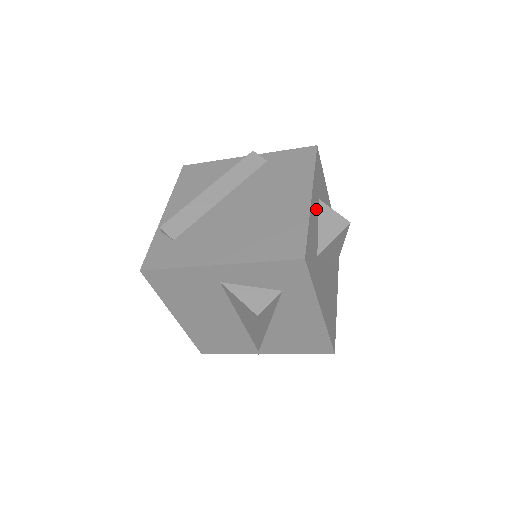
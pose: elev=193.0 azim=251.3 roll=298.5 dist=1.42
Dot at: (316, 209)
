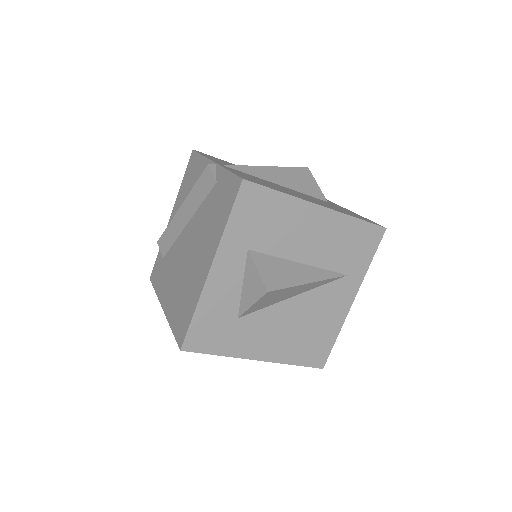
Dot at: (234, 270)
